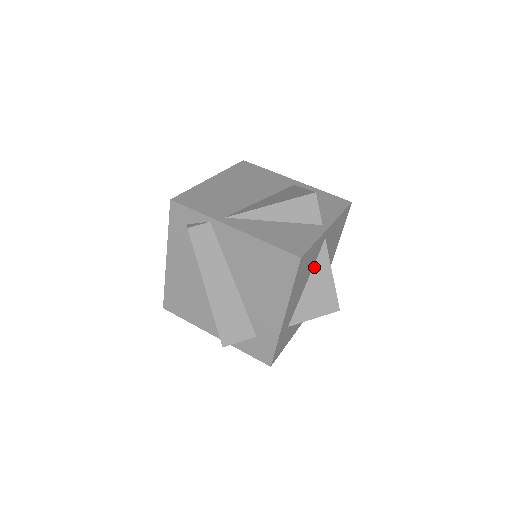
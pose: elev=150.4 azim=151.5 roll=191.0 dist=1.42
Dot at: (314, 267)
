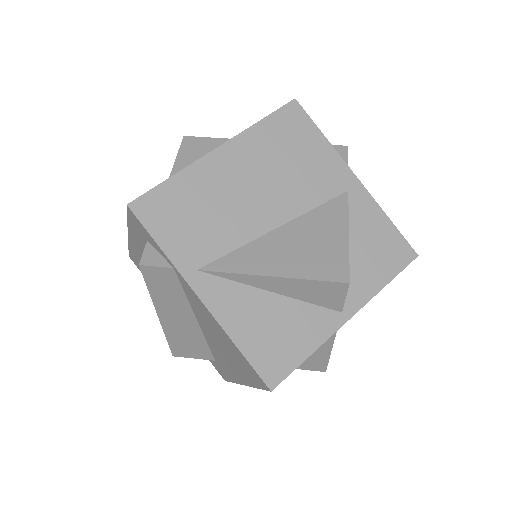
Dot at: occluded
